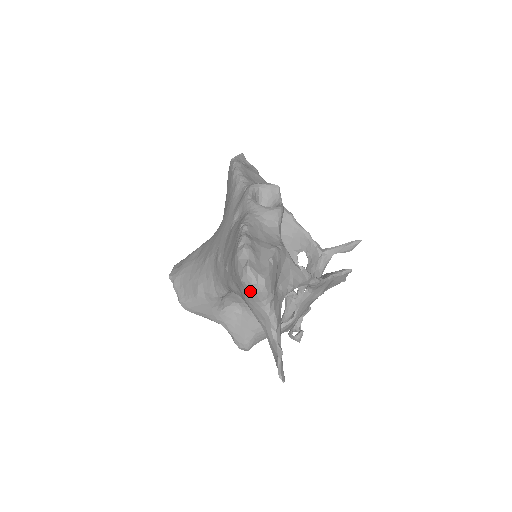
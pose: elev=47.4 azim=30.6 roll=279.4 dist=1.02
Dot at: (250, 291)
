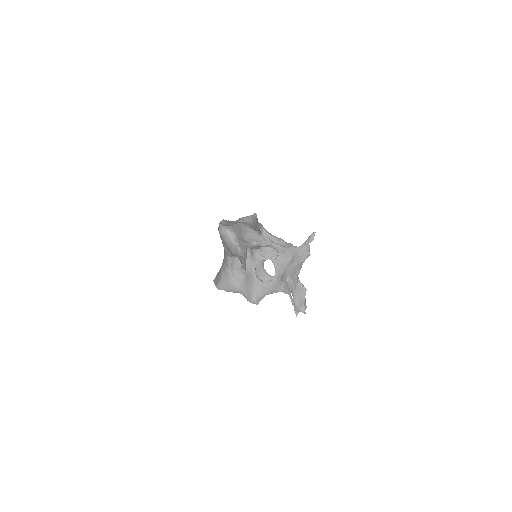
Dot at: (223, 235)
